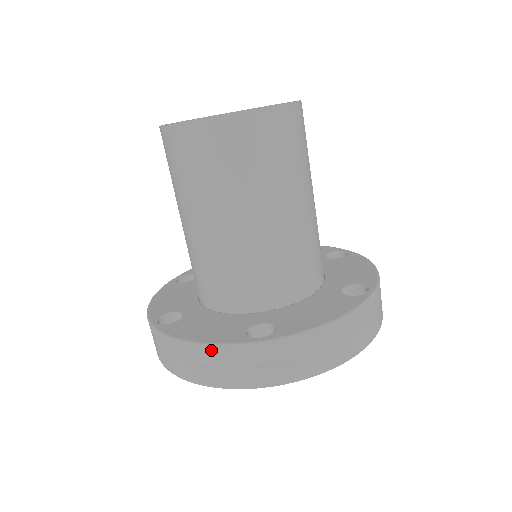
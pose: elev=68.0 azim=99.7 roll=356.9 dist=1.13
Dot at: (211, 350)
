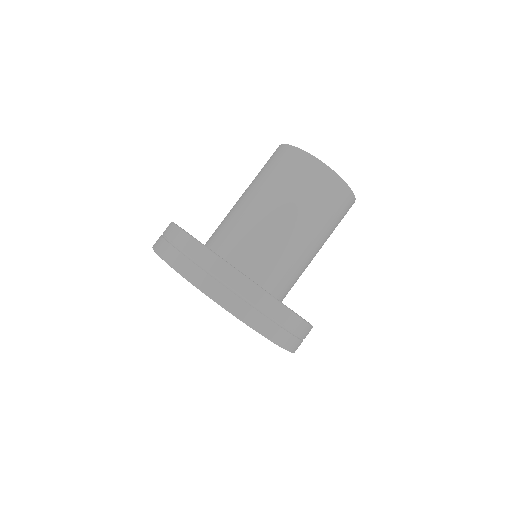
Dot at: (195, 244)
